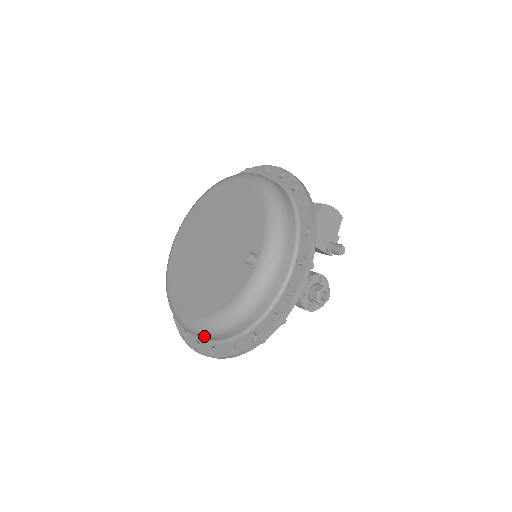
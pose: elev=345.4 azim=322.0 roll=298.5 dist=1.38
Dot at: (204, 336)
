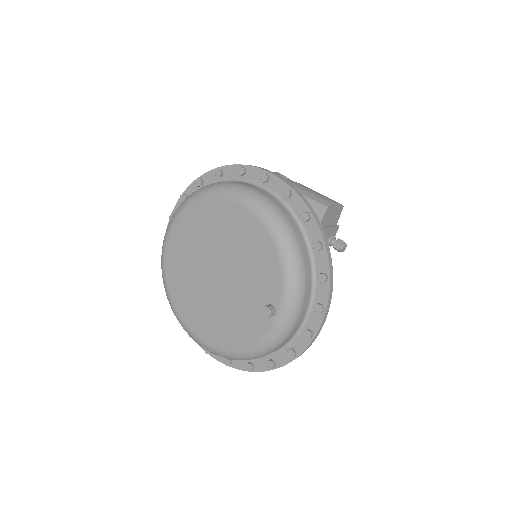
Dot at: occluded
